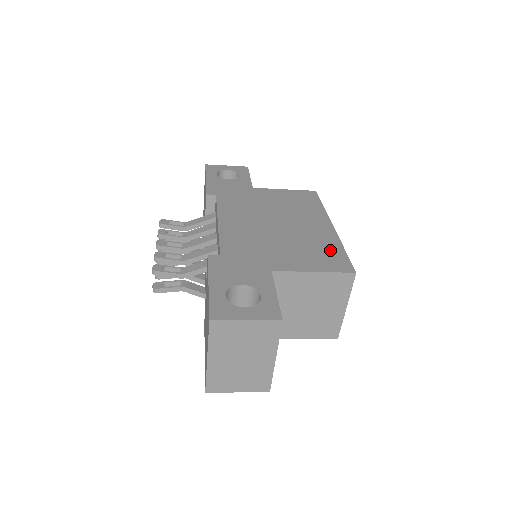
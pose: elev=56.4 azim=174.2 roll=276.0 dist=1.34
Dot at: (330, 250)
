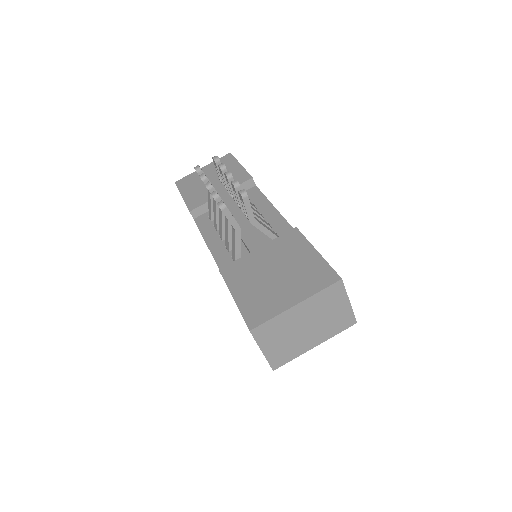
Dot at: occluded
